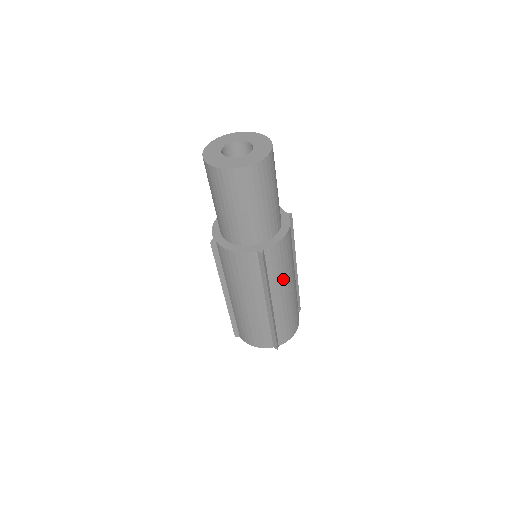
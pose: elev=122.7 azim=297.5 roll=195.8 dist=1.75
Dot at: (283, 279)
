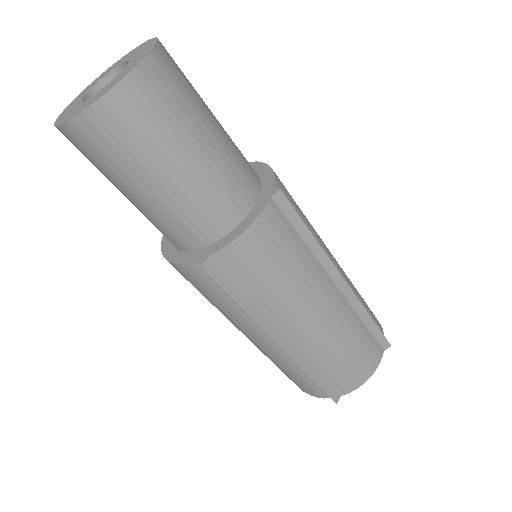
Dot at: (316, 234)
